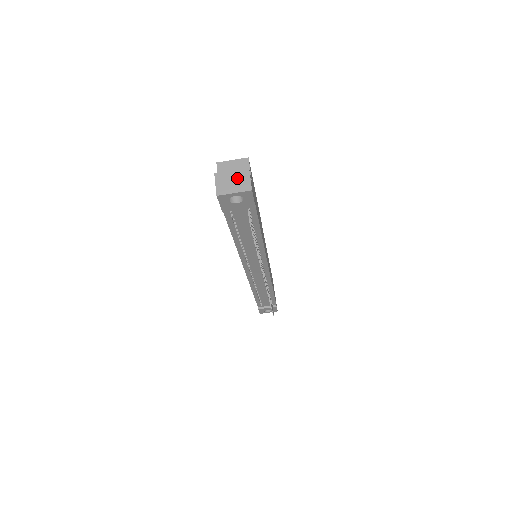
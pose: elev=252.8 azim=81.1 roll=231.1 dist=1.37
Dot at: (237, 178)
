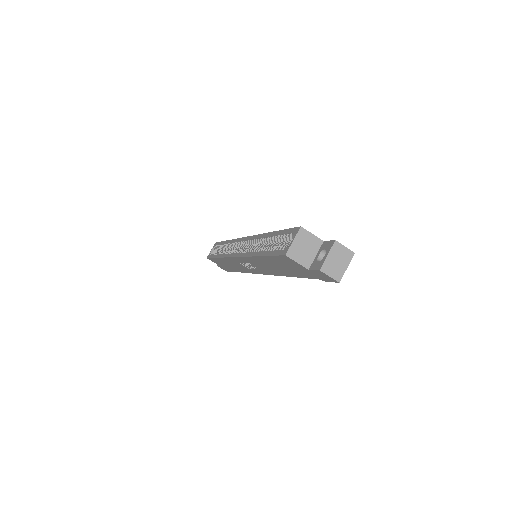
Dot at: (337, 256)
